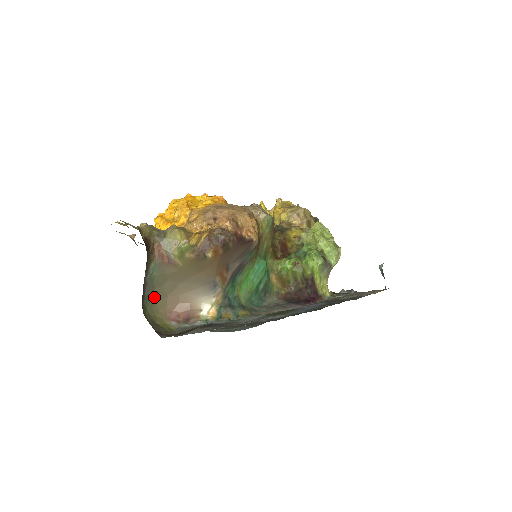
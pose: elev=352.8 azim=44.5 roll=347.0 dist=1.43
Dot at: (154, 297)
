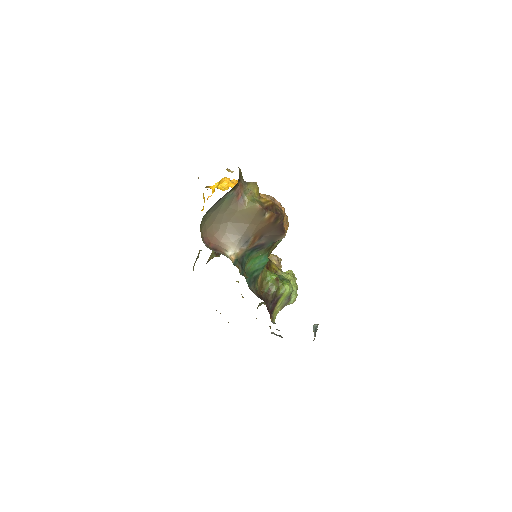
Dot at: (209, 216)
